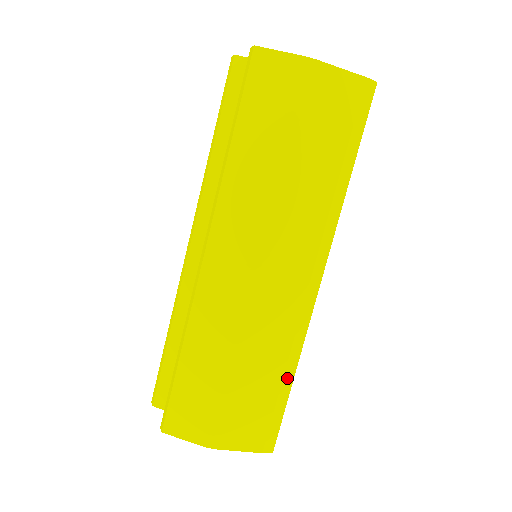
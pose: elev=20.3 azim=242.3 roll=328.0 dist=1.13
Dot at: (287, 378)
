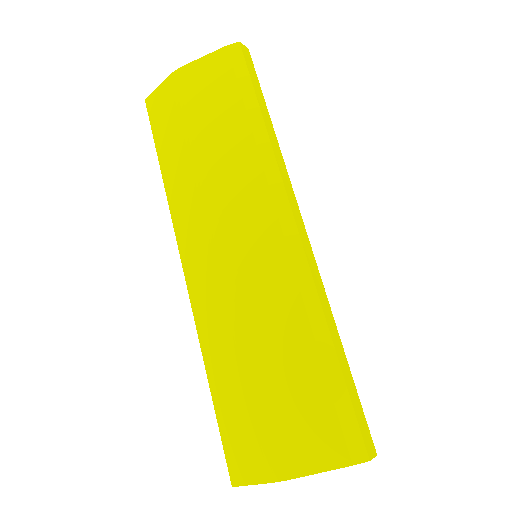
Dot at: (324, 348)
